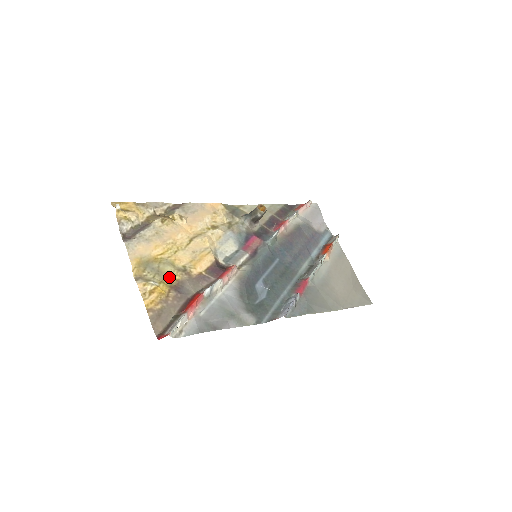
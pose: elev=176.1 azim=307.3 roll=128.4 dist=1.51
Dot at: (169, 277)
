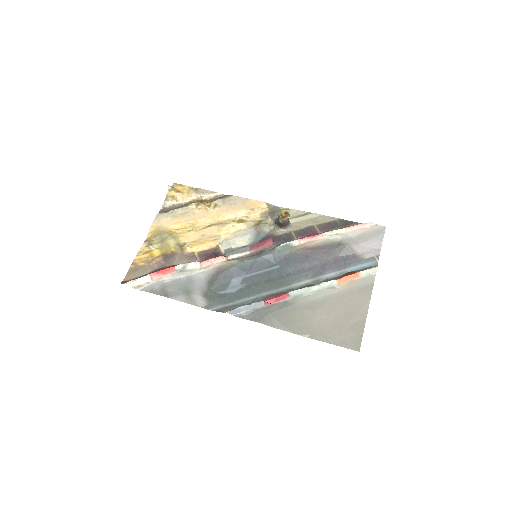
Dot at: (168, 247)
